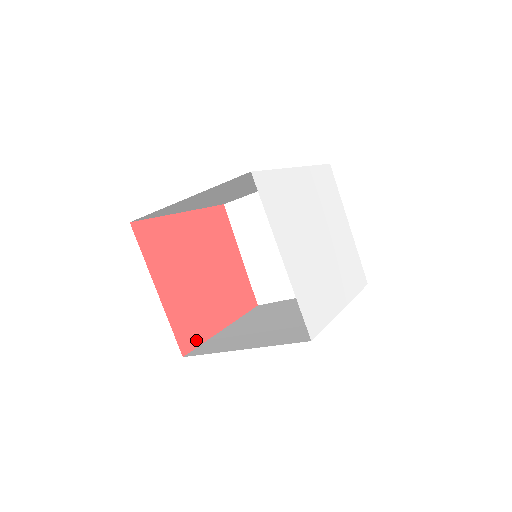
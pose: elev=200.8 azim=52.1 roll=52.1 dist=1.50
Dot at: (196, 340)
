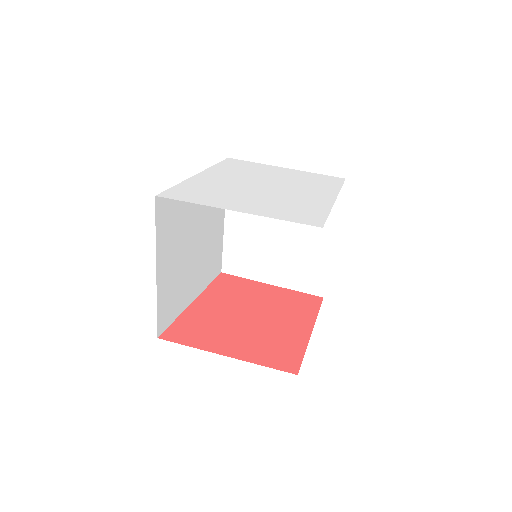
Dot at: (296, 357)
